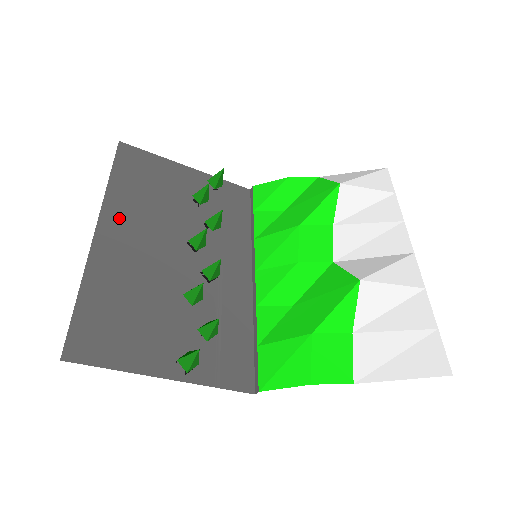
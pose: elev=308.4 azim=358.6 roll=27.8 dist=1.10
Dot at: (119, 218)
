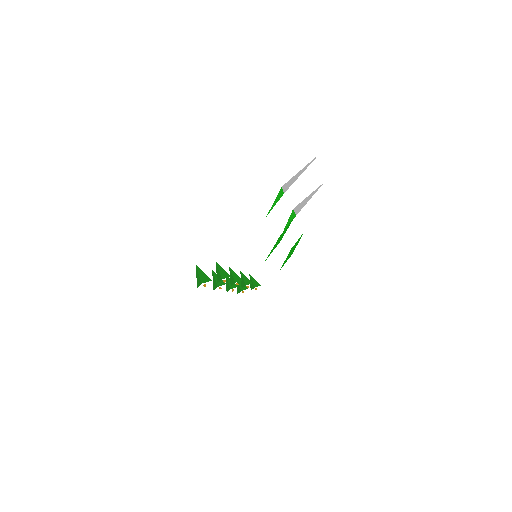
Dot at: occluded
